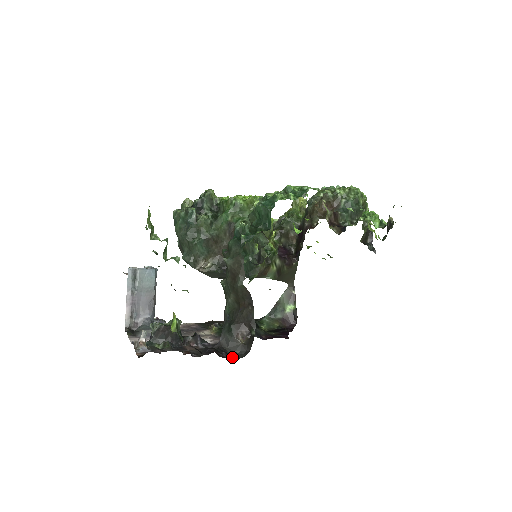
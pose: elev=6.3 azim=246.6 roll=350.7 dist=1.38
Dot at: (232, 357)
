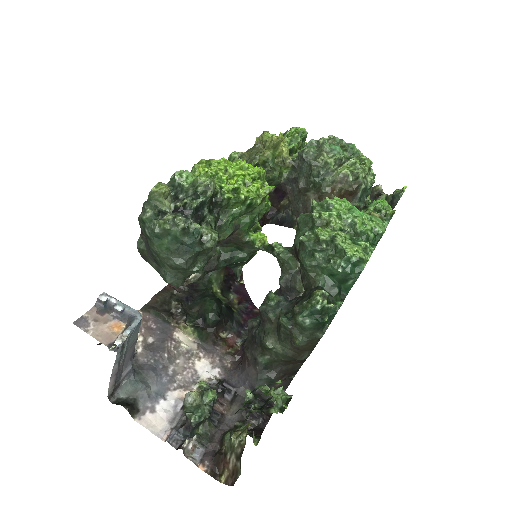
Dot at: (273, 405)
